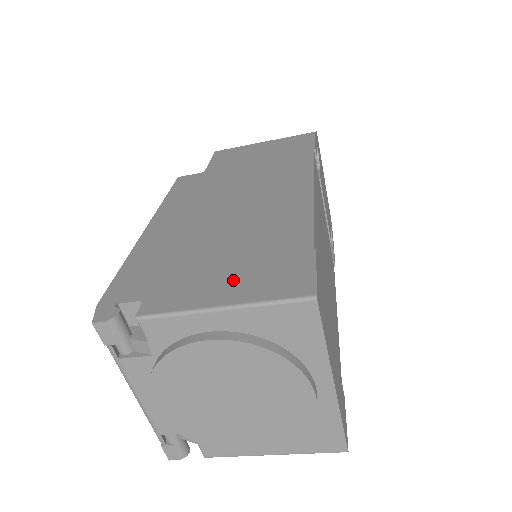
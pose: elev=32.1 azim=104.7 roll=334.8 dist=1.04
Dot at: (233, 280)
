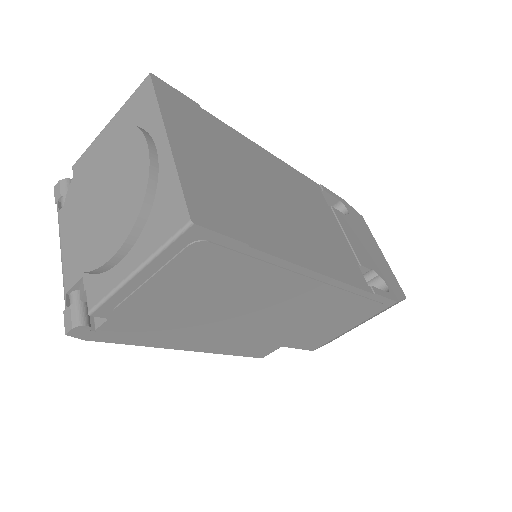
Dot at: occluded
